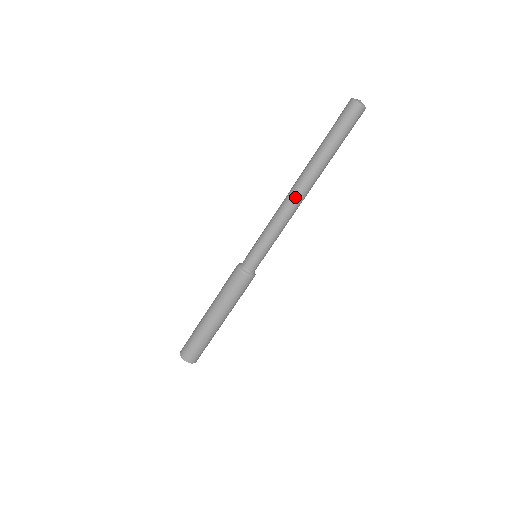
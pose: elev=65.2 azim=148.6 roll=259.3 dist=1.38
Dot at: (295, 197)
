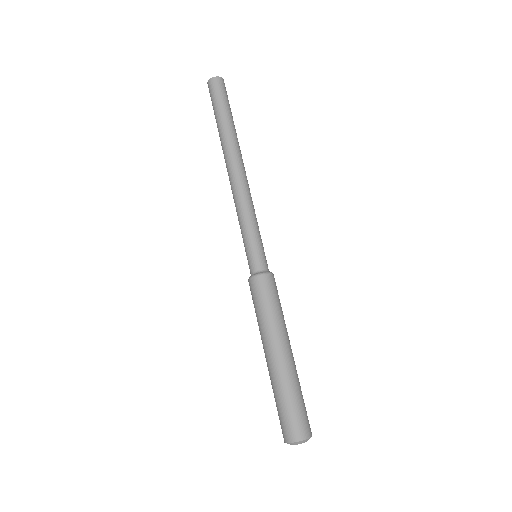
Dot at: (231, 175)
